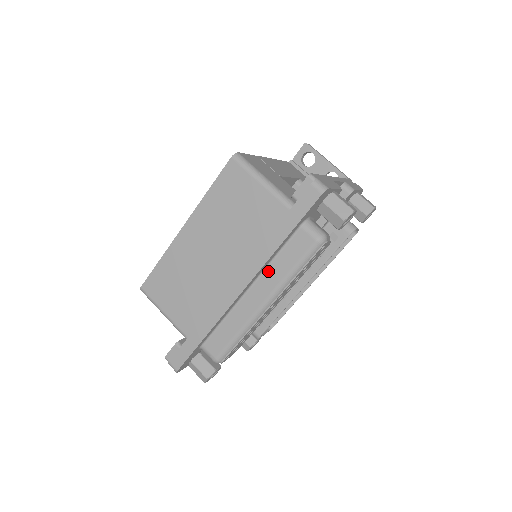
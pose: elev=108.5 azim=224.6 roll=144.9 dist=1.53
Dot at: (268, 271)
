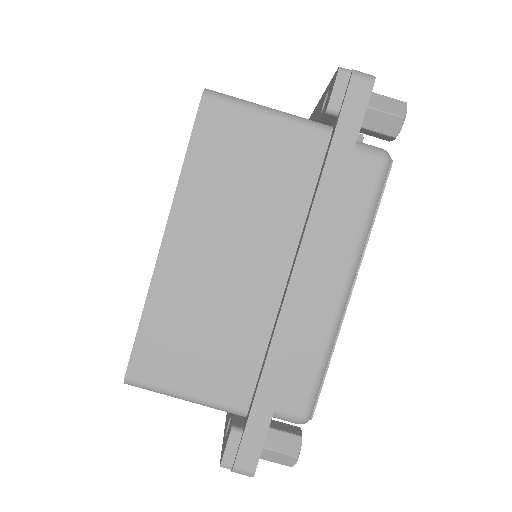
Dot at: (331, 239)
